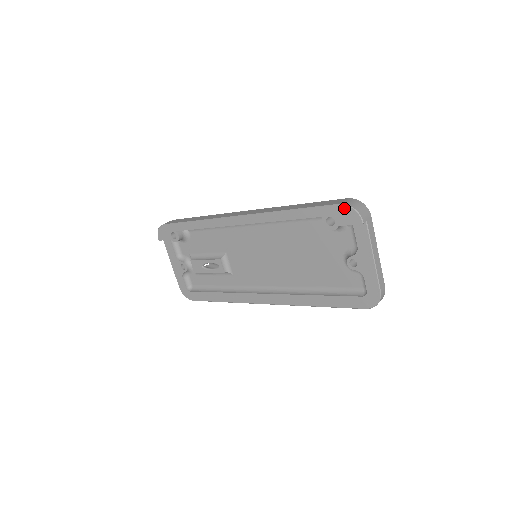
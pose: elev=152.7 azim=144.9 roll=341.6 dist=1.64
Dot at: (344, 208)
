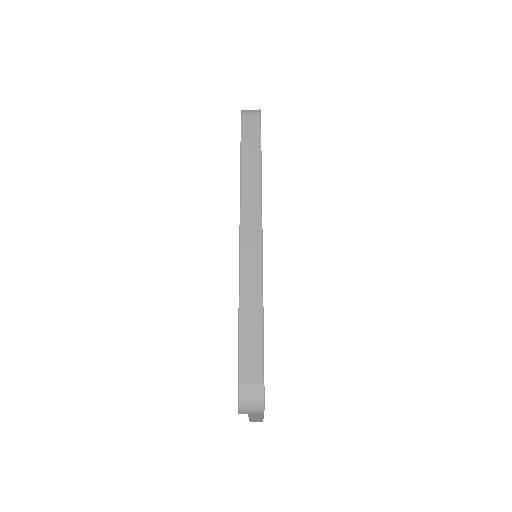
Dot at: (238, 389)
